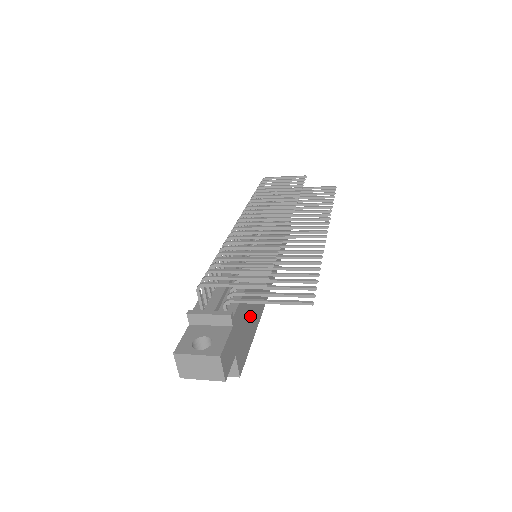
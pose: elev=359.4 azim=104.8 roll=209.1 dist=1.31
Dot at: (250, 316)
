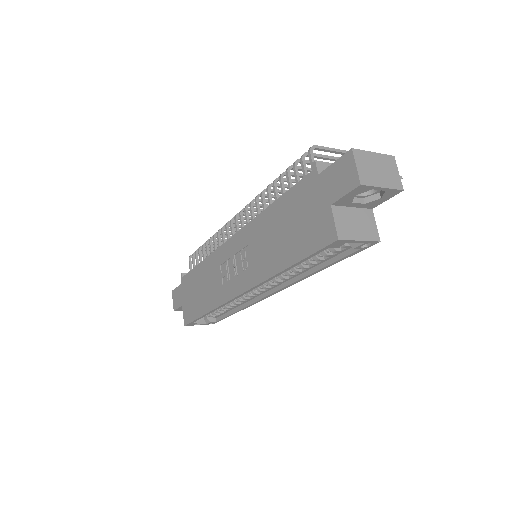
Dot at: occluded
